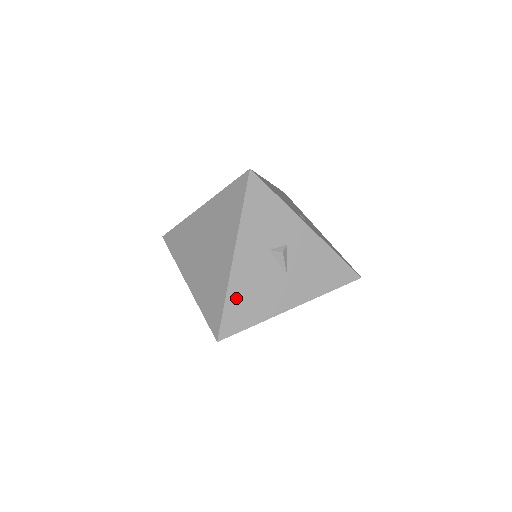
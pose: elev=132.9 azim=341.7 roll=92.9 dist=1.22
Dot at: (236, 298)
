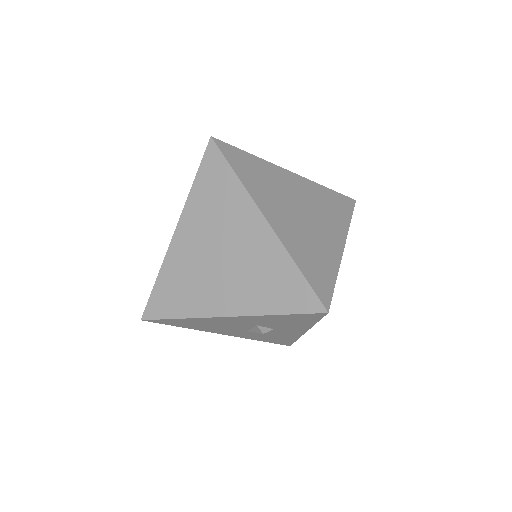
Dot at: (191, 321)
